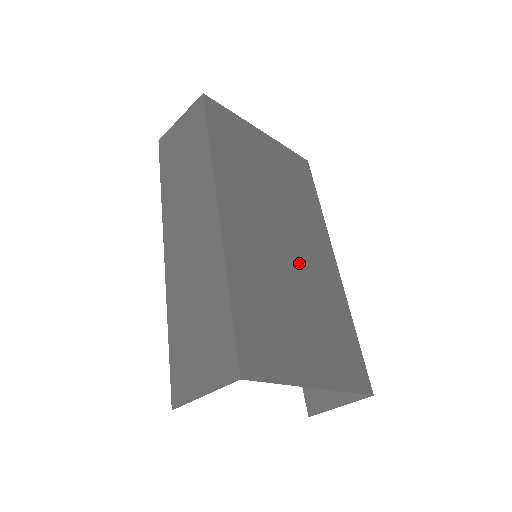
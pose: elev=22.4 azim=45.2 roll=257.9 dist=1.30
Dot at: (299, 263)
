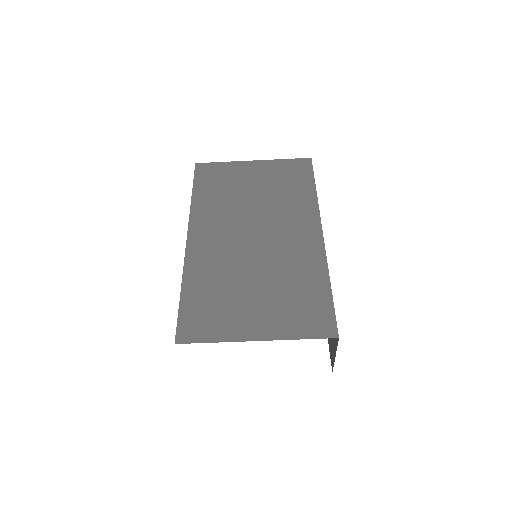
Dot at: (267, 250)
